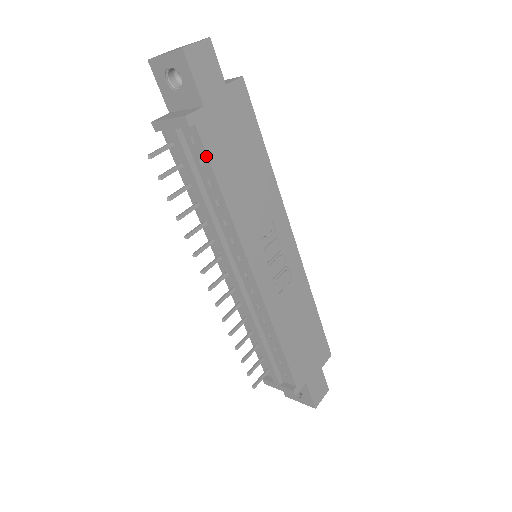
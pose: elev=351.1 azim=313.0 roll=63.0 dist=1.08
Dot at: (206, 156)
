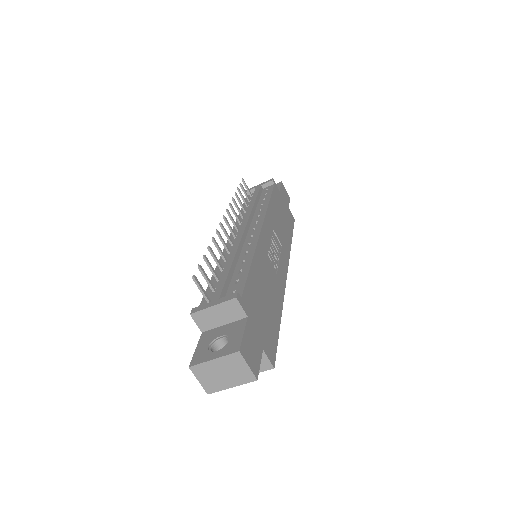
Dot at: (272, 191)
